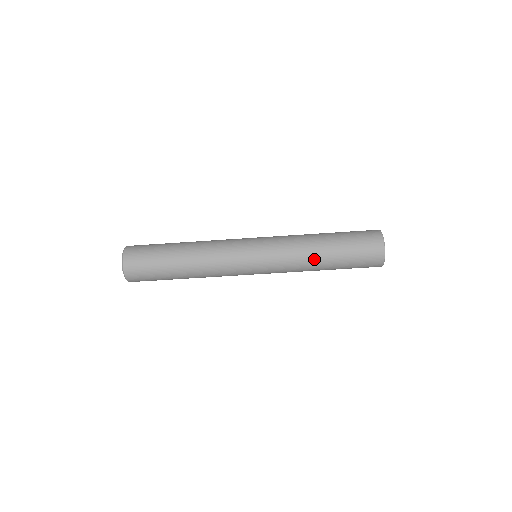
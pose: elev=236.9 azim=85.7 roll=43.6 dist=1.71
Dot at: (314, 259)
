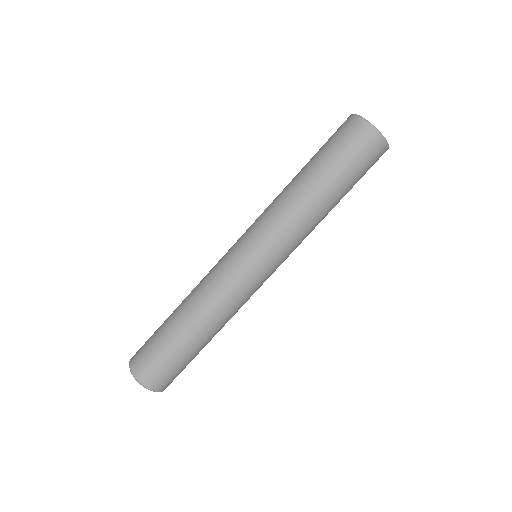
Dot at: (300, 194)
